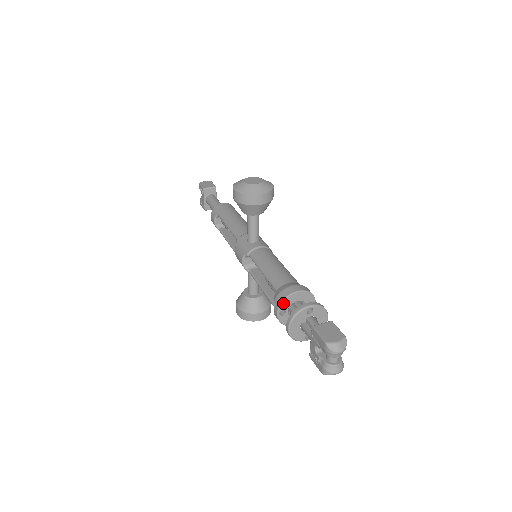
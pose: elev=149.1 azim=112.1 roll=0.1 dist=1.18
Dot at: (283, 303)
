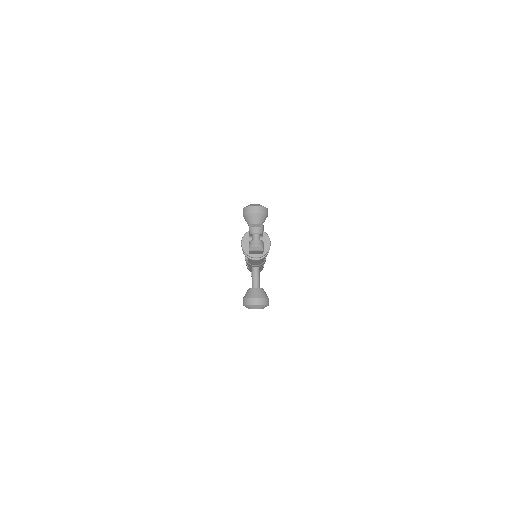
Dot at: occluded
